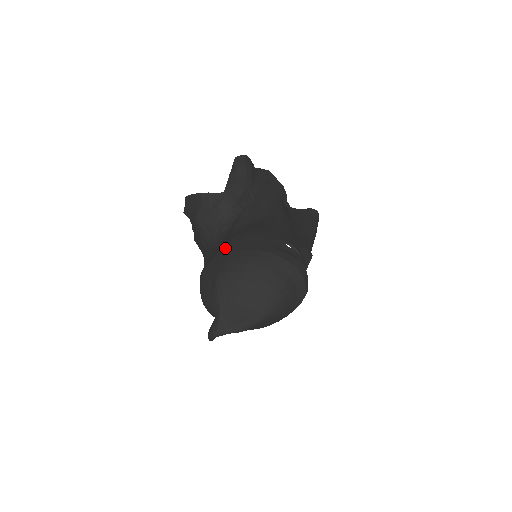
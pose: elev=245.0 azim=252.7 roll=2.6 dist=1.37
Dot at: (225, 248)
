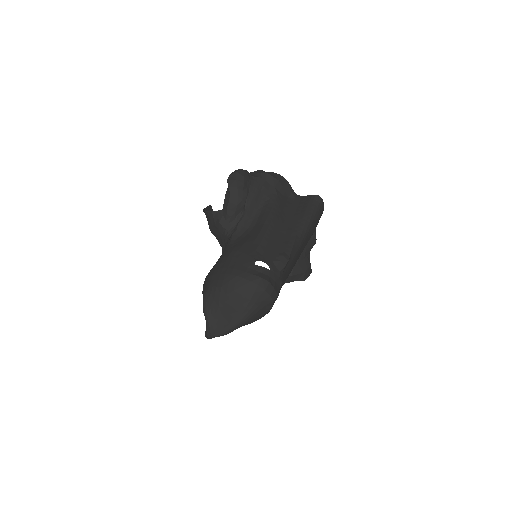
Dot at: (213, 270)
